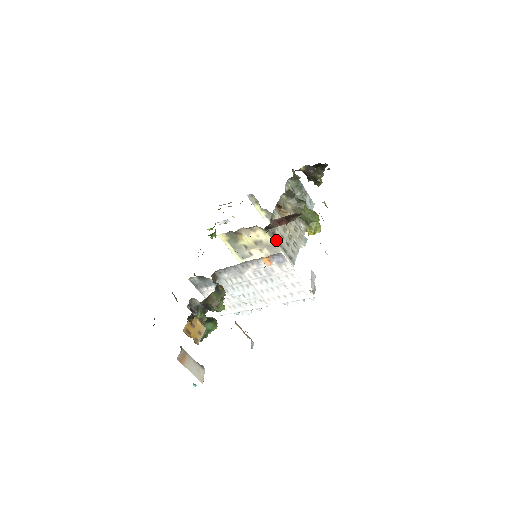
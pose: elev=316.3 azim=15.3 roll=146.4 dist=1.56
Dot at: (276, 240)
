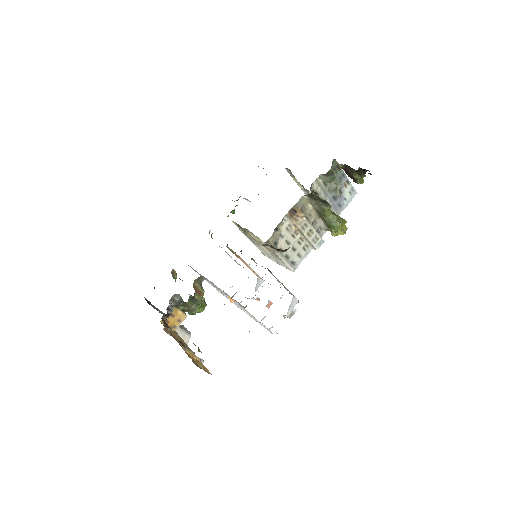
Dot at: occluded
